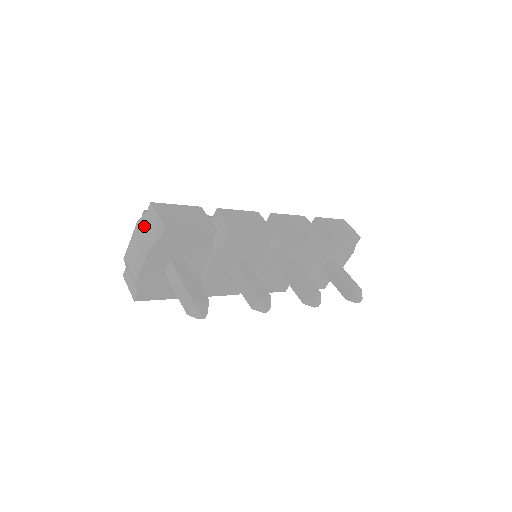
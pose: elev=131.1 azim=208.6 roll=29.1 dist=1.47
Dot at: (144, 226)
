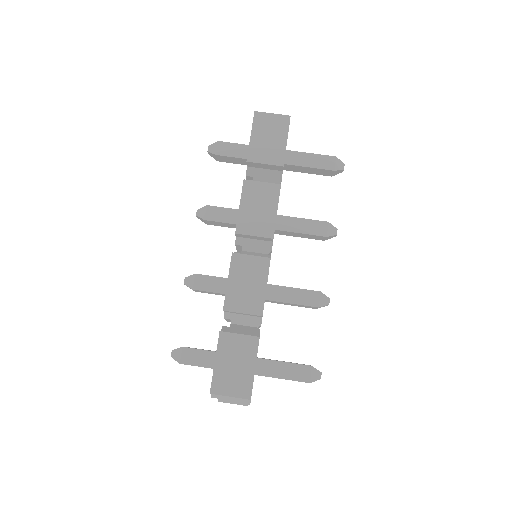
Dot at: (223, 398)
